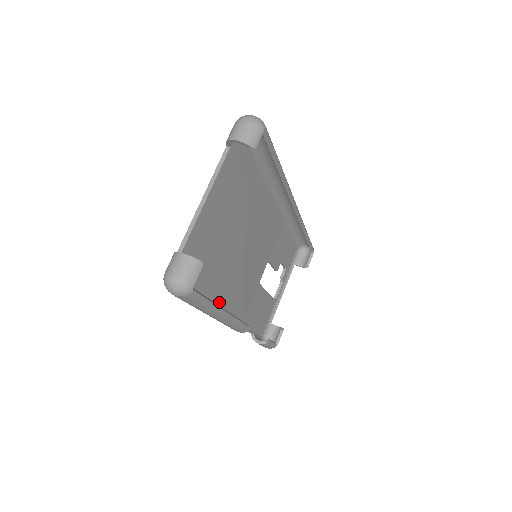
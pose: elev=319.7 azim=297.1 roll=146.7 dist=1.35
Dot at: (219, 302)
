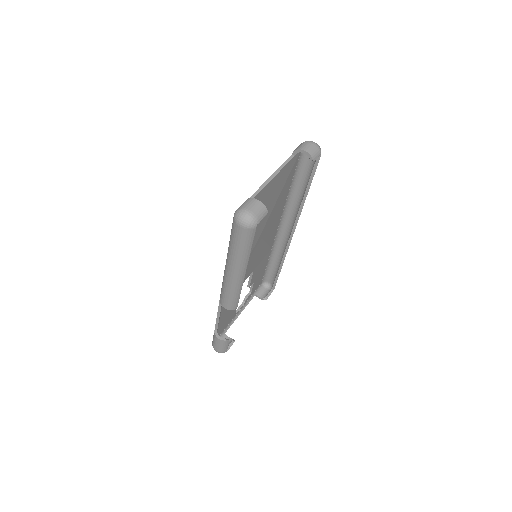
Dot at: occluded
